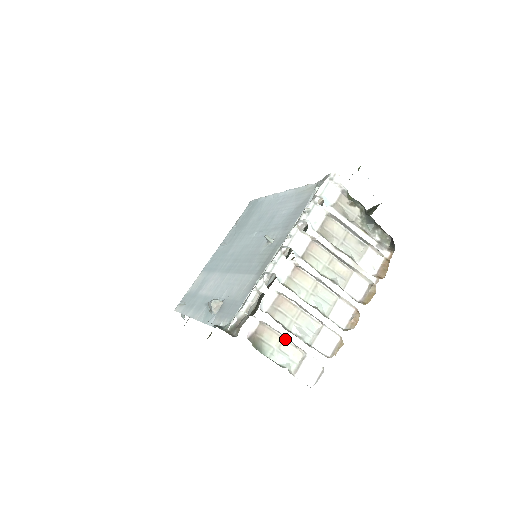
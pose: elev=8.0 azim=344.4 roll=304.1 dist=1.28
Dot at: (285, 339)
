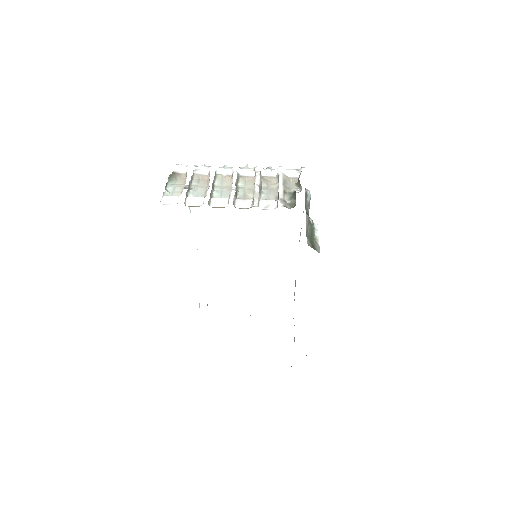
Dot at: occluded
